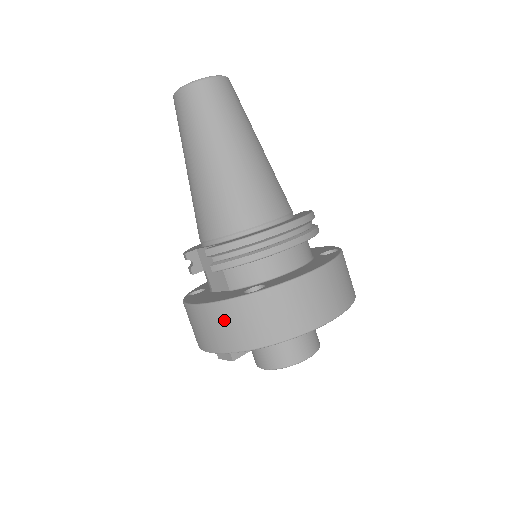
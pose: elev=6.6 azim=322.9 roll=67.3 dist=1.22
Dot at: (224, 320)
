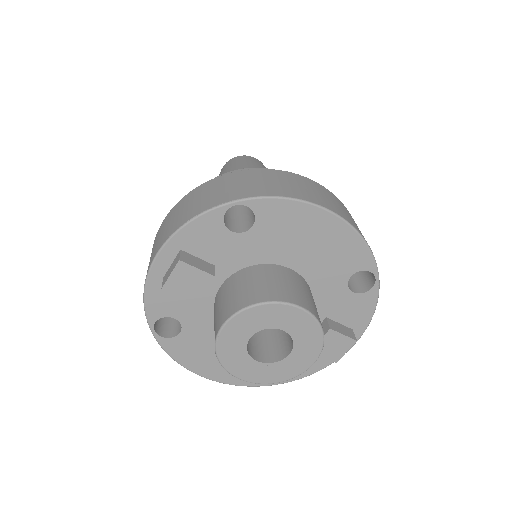
Dot at: (188, 202)
